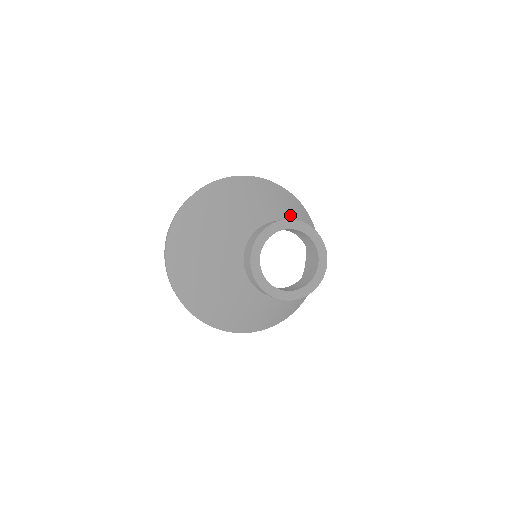
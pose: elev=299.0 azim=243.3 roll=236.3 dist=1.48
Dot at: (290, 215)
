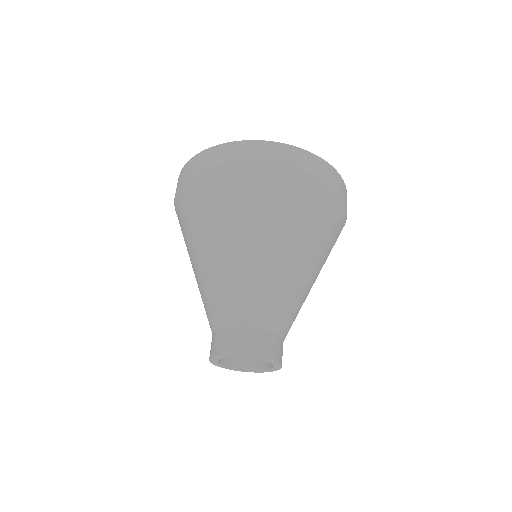
Dot at: (286, 310)
